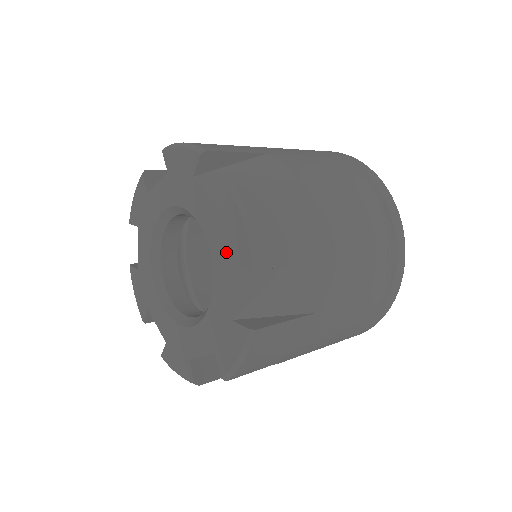
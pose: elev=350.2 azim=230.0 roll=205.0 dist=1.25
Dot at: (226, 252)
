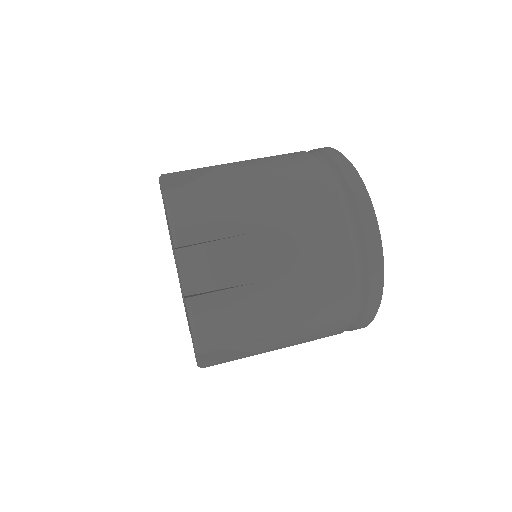
Dot at: (188, 319)
